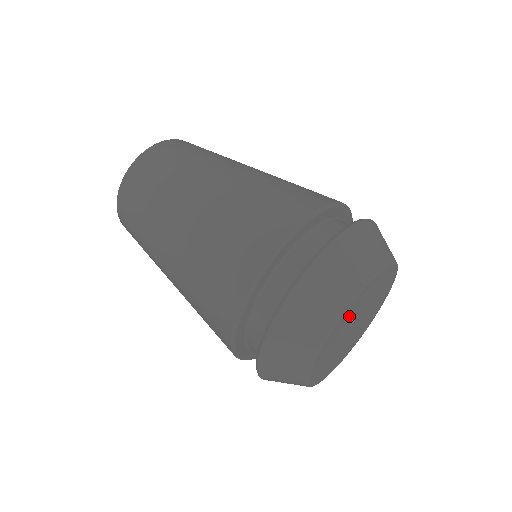
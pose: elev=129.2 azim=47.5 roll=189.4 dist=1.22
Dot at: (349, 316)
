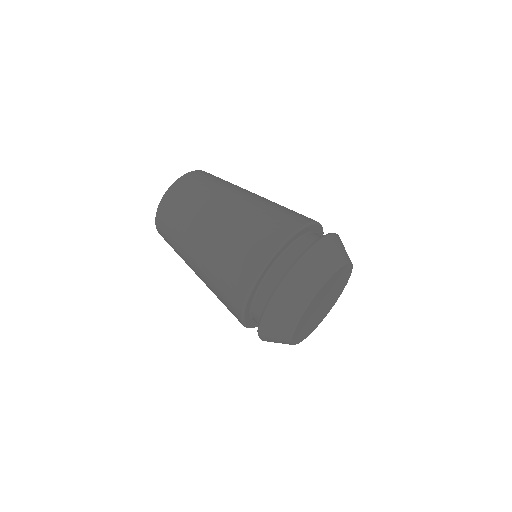
Dot at: (308, 314)
